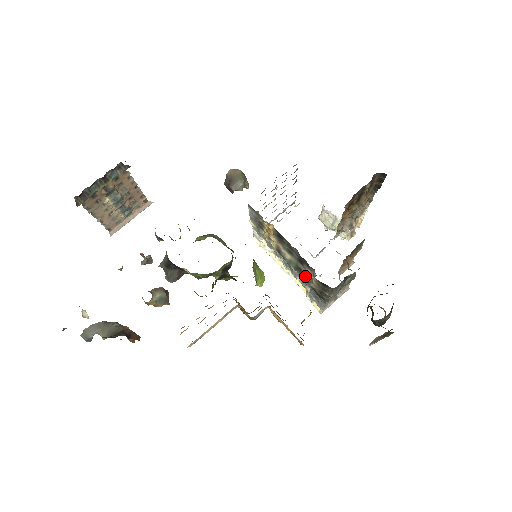
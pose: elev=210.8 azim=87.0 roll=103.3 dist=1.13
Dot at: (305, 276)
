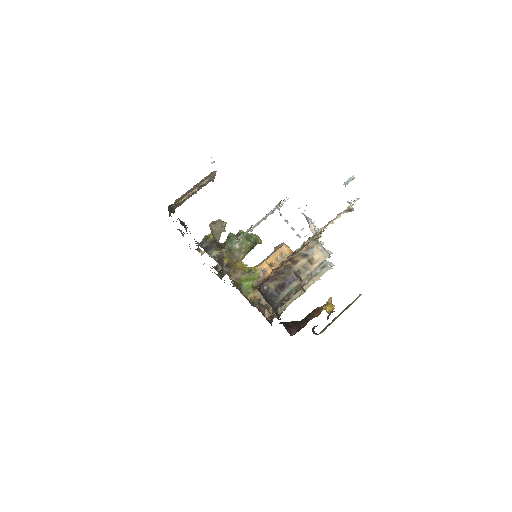
Dot at: occluded
